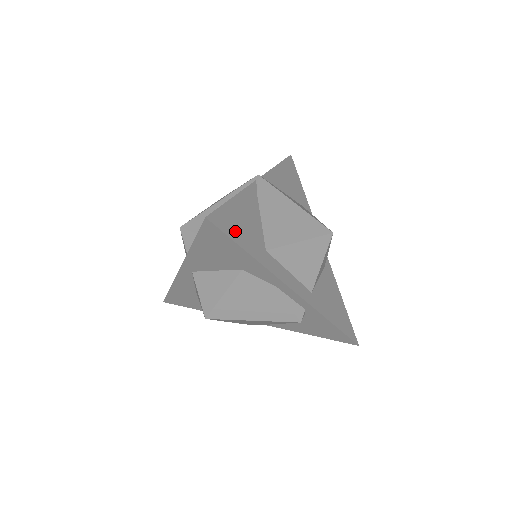
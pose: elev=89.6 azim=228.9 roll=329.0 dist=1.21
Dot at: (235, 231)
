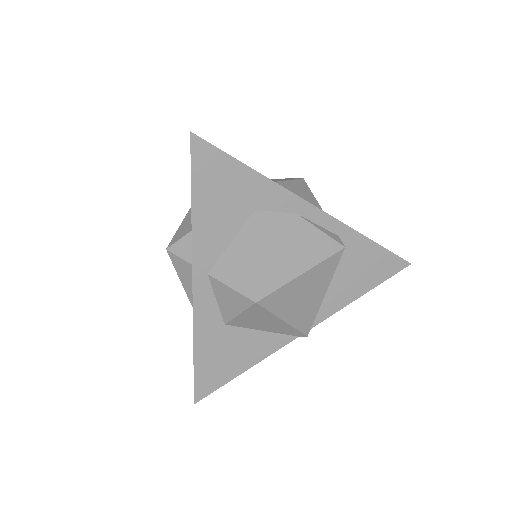
Dot at: occluded
